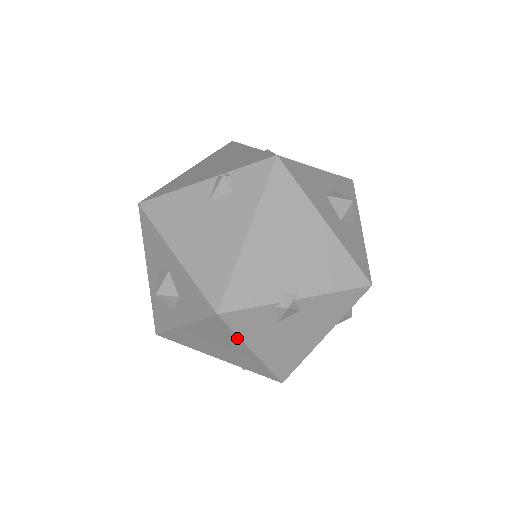
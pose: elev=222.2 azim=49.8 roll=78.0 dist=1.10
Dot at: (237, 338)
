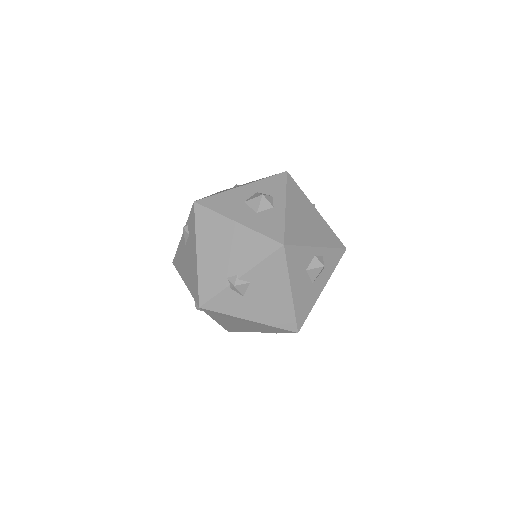
Dot at: (229, 316)
